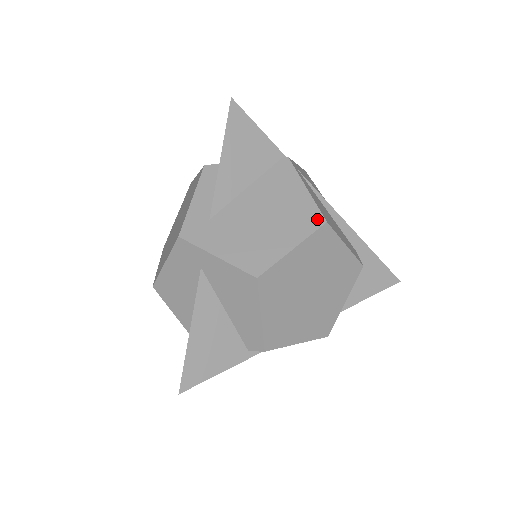
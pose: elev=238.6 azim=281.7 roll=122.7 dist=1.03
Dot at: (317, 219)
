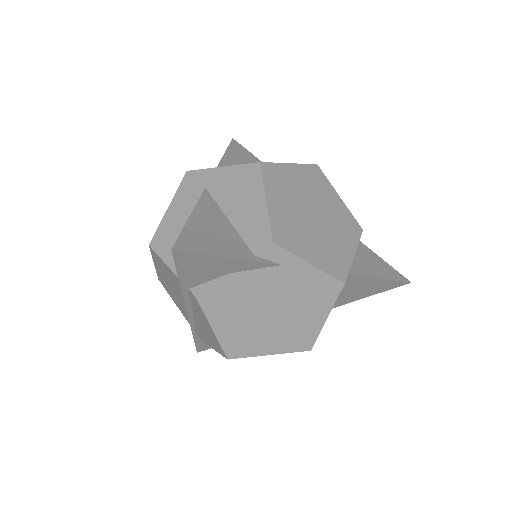
Dot at: occluded
